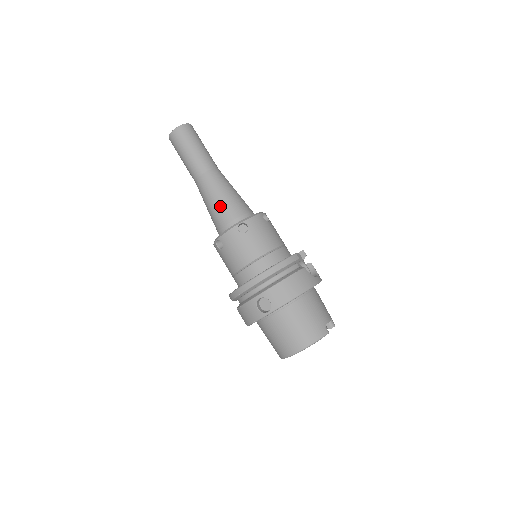
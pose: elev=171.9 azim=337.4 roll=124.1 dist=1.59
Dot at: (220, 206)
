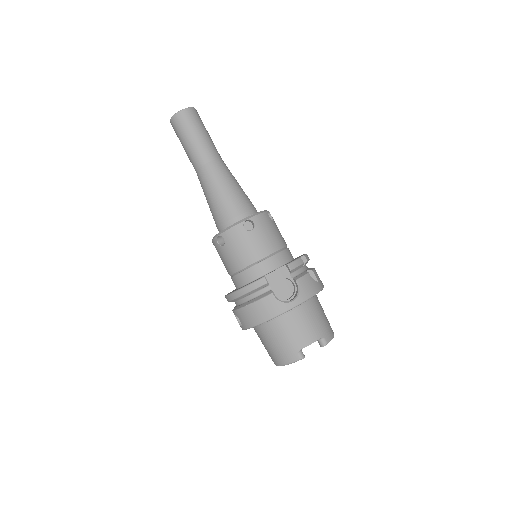
Dot at: (211, 209)
